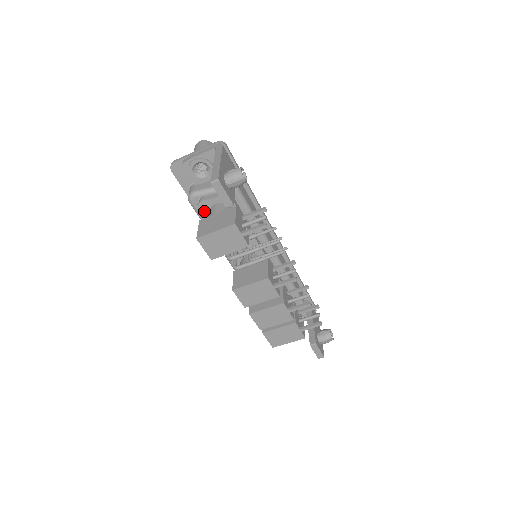
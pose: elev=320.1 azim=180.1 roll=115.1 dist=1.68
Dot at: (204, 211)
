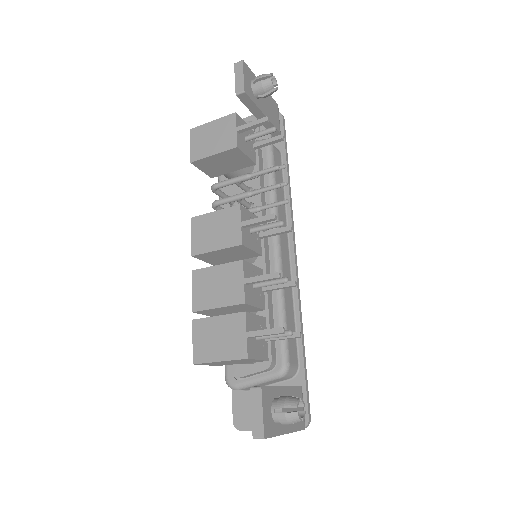
Dot at: occluded
